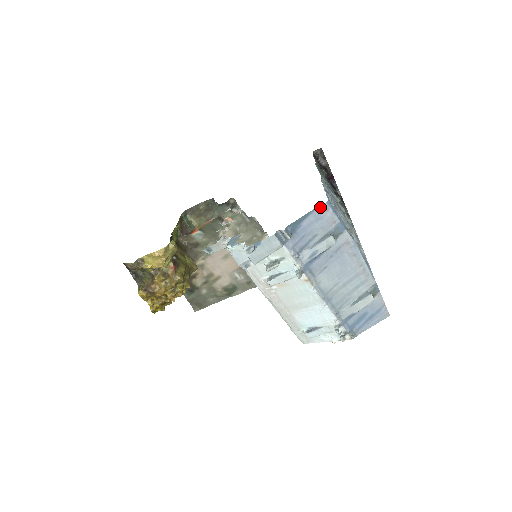
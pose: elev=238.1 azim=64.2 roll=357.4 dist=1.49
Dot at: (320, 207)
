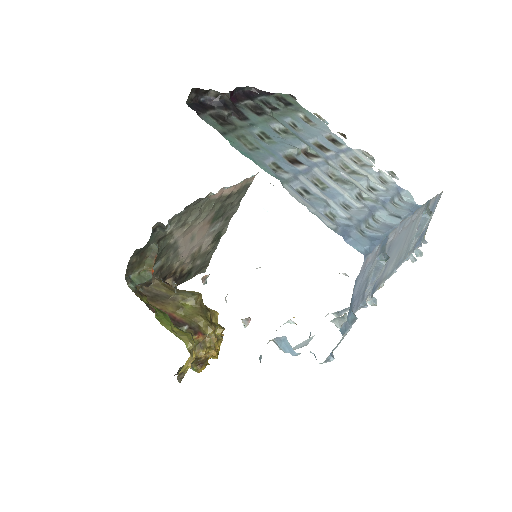
Dot at: (361, 270)
